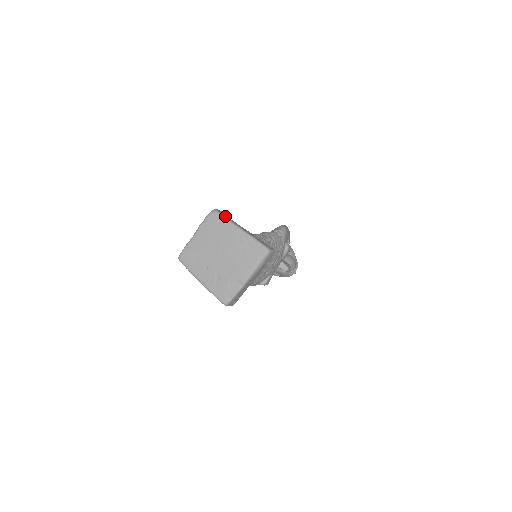
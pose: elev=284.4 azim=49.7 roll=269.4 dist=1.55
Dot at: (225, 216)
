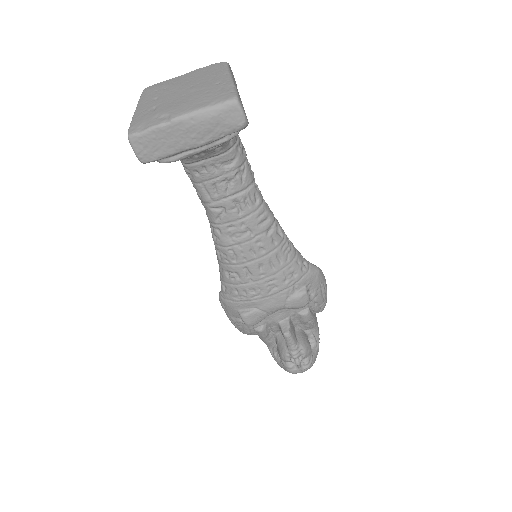
Dot at: (231, 71)
